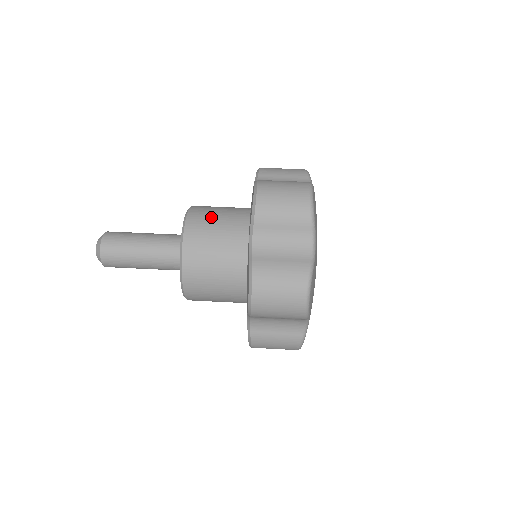
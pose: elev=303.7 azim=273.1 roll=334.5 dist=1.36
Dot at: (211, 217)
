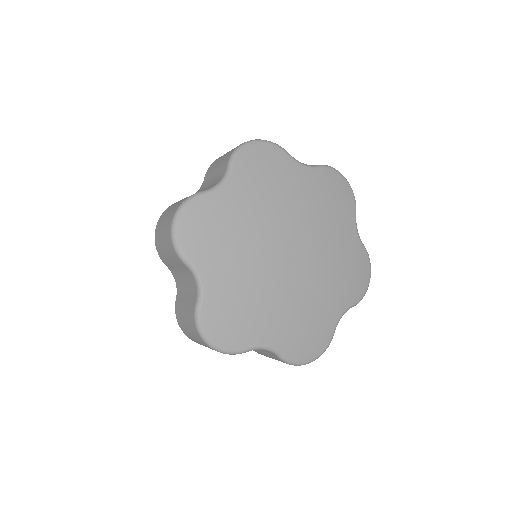
Dot at: occluded
